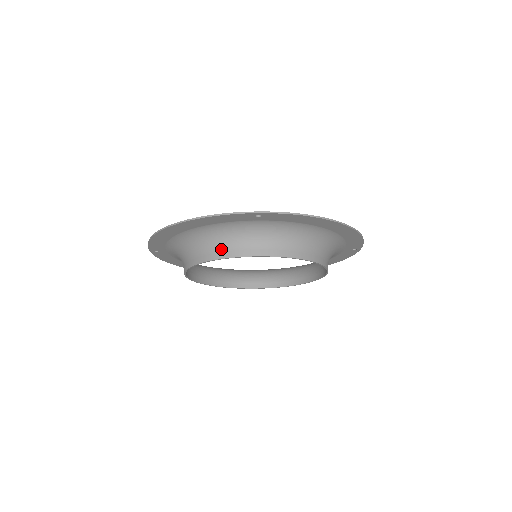
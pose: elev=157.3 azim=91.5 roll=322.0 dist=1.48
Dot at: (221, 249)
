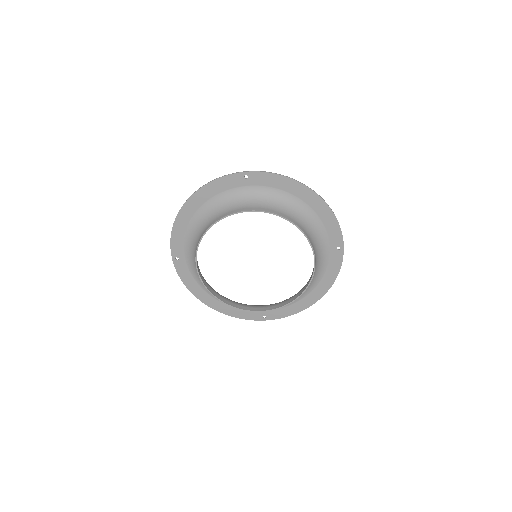
Dot at: (221, 214)
